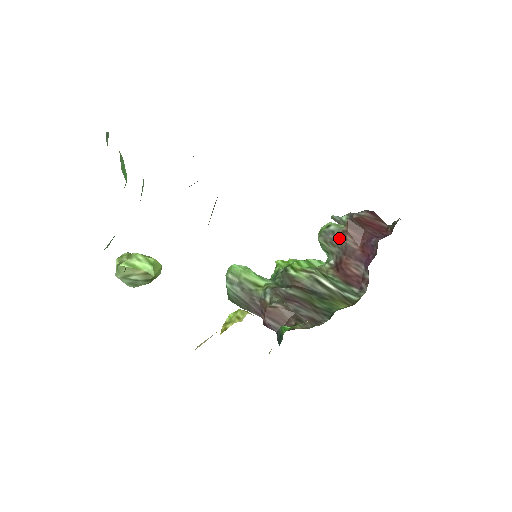
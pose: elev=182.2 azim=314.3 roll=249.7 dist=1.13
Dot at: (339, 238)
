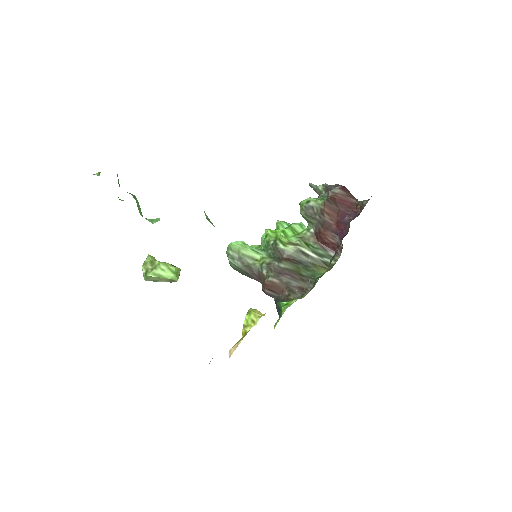
Dot at: (318, 214)
